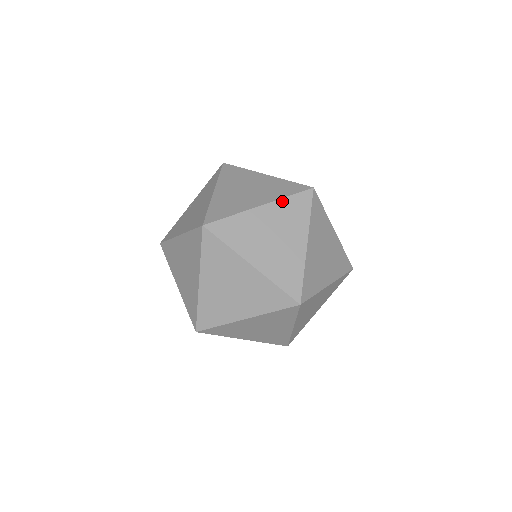
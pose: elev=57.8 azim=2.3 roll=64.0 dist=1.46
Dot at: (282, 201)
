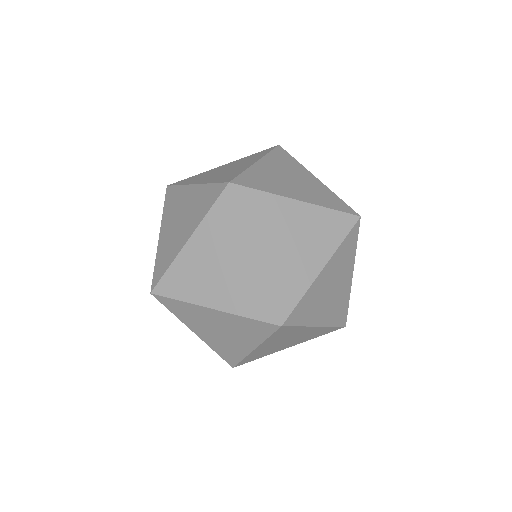
Dot at: (323, 210)
